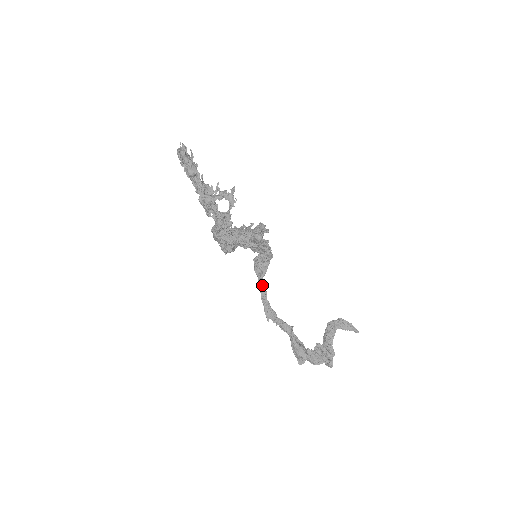
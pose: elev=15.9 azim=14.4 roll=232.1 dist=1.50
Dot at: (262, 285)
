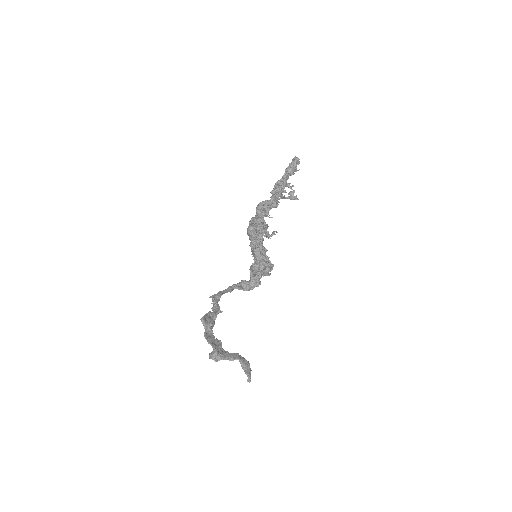
Dot at: (230, 288)
